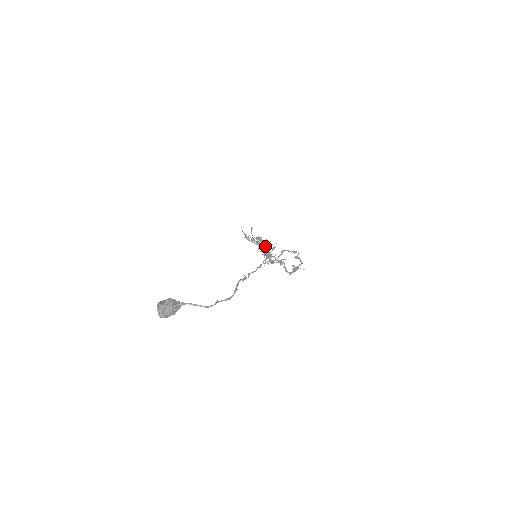
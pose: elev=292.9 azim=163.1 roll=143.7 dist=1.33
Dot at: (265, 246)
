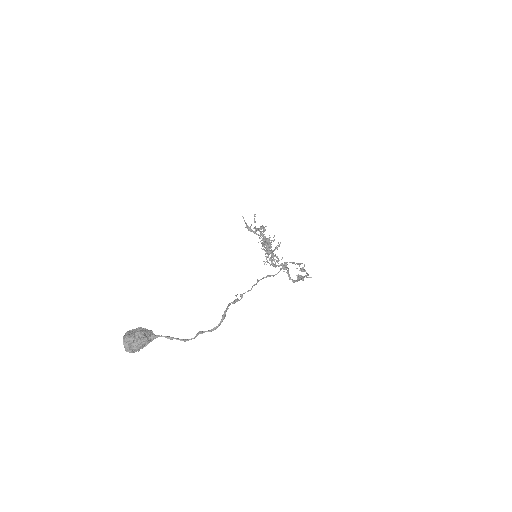
Dot at: occluded
